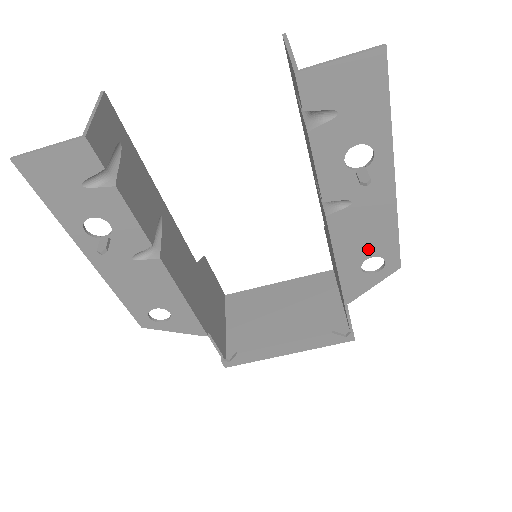
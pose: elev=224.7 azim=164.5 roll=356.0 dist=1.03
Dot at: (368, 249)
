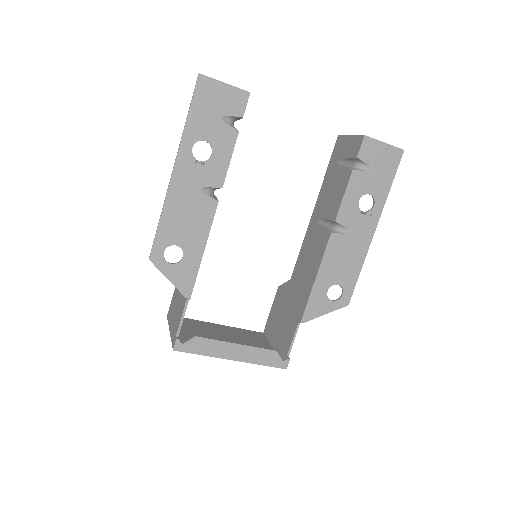
Dot at: (339, 276)
